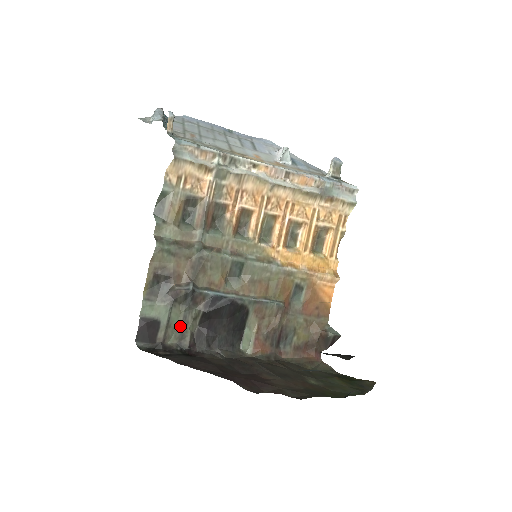
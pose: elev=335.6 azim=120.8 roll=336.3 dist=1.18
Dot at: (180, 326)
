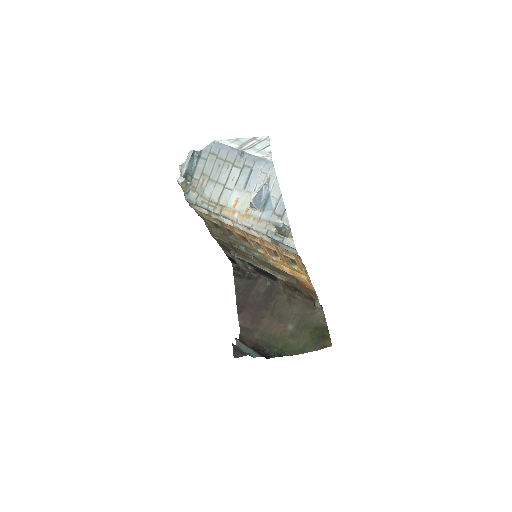
Dot at: (244, 265)
